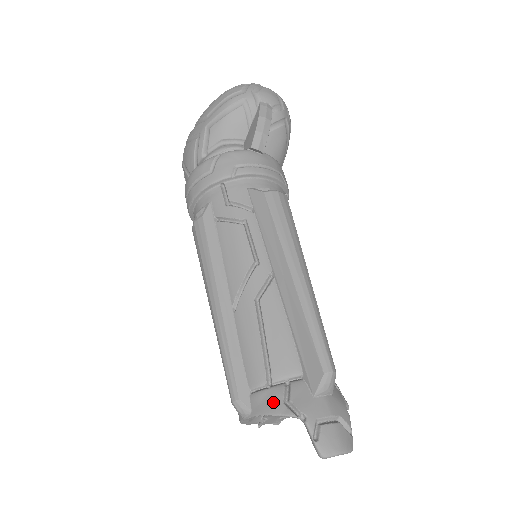
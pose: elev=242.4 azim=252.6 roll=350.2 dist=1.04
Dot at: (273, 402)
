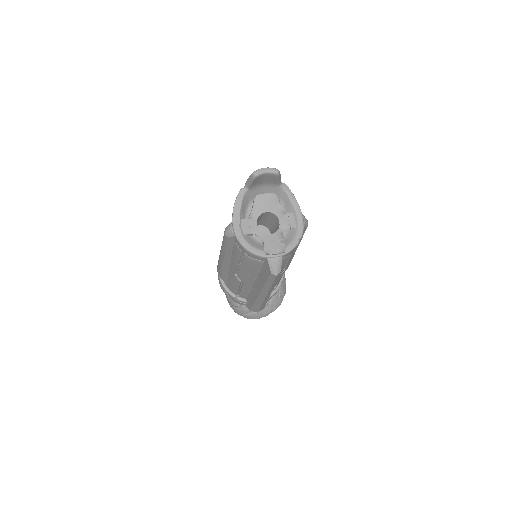
Dot at: occluded
